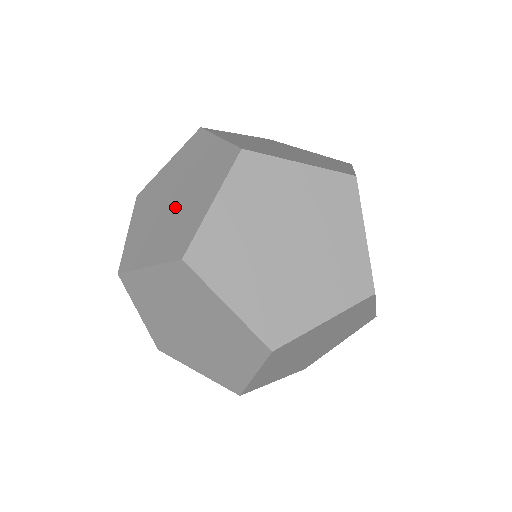
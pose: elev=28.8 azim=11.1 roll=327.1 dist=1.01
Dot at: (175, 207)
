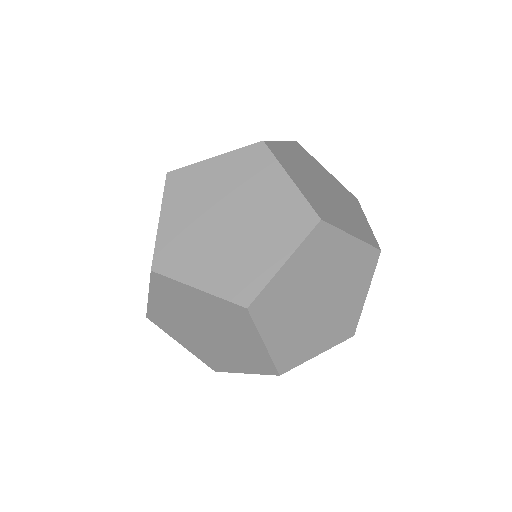
Dot at: (219, 339)
